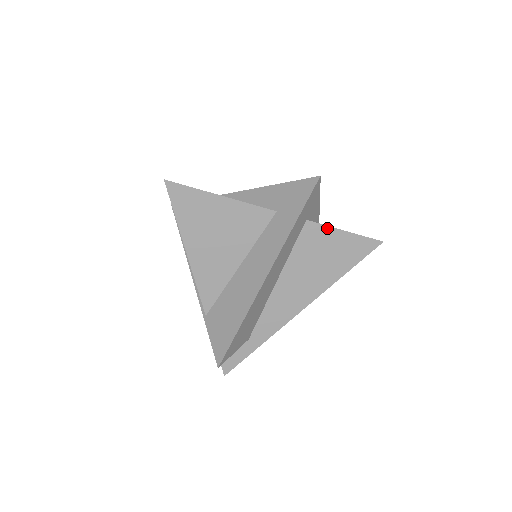
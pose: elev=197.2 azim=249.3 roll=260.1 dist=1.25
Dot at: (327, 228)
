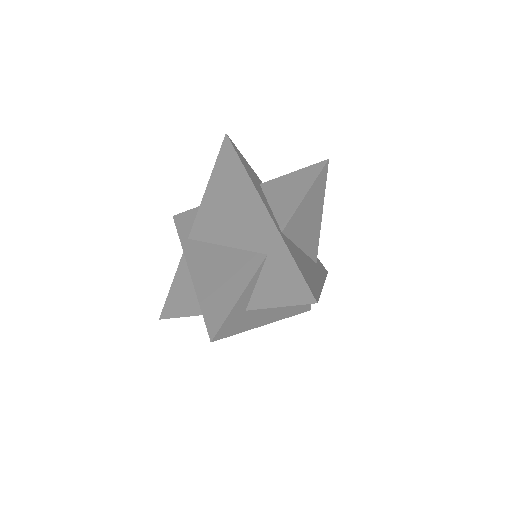
Dot at: (265, 308)
